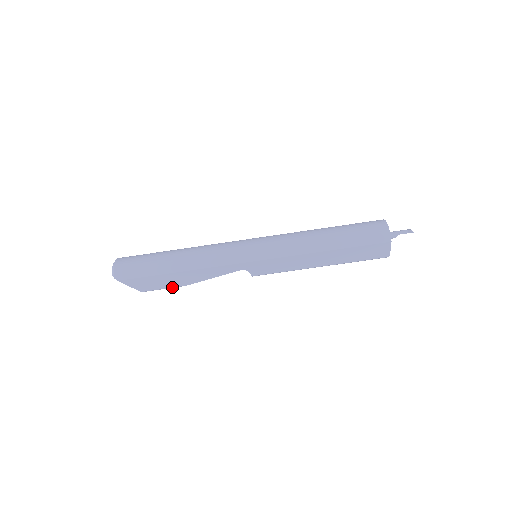
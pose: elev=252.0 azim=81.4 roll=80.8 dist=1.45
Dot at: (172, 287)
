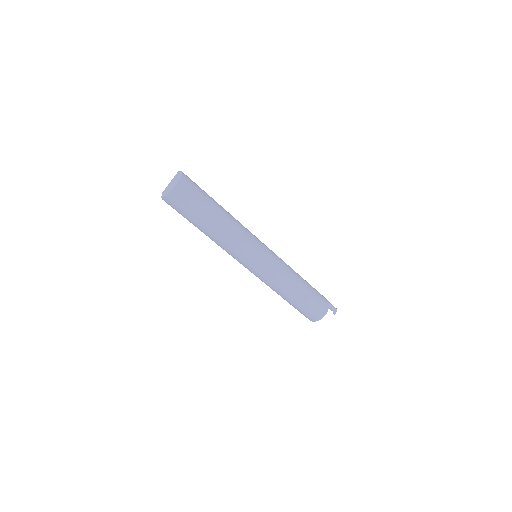
Dot at: occluded
